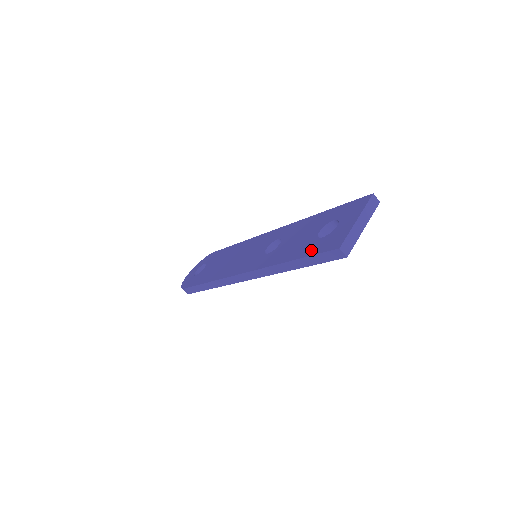
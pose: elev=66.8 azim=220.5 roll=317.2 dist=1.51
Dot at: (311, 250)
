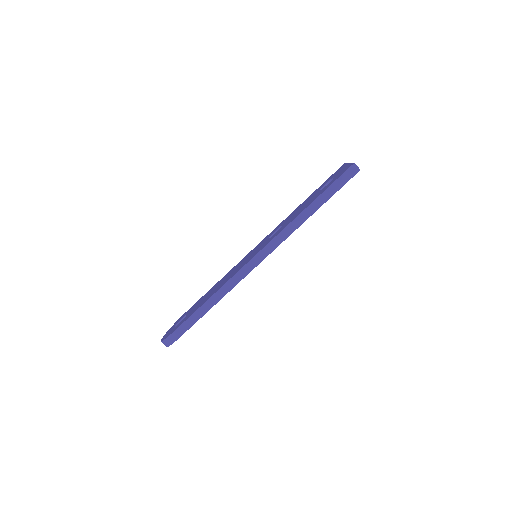
Dot at: (327, 187)
